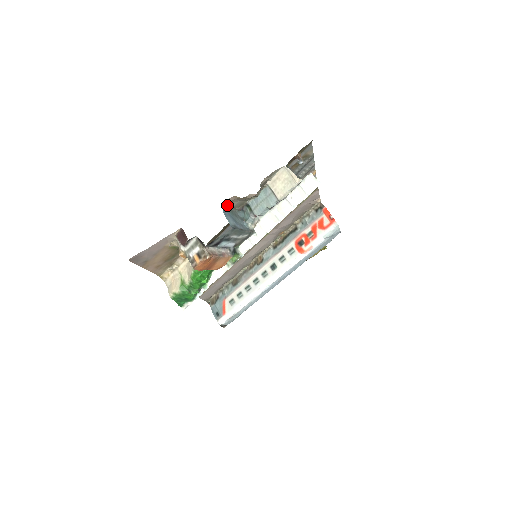
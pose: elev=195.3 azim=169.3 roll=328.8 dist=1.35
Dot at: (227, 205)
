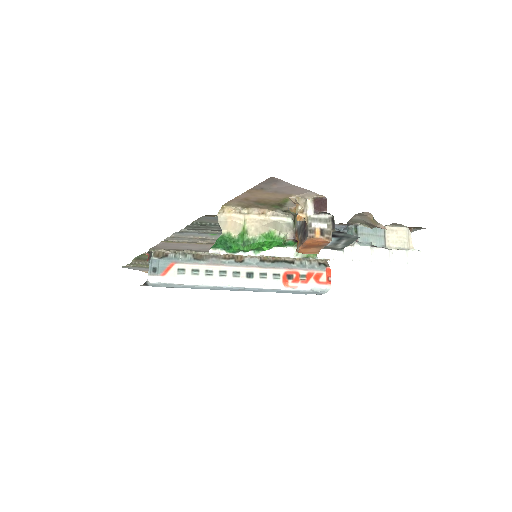
Dot at: occluded
